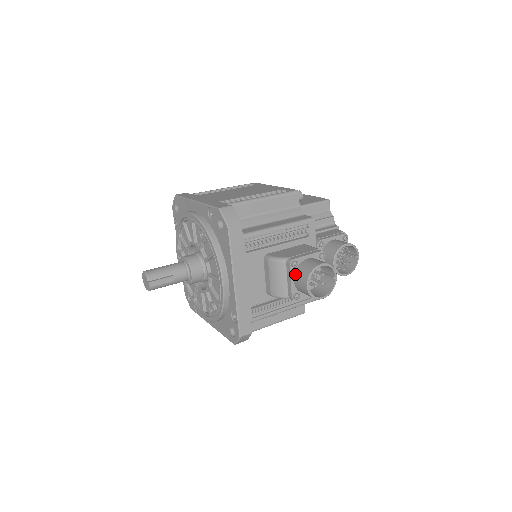
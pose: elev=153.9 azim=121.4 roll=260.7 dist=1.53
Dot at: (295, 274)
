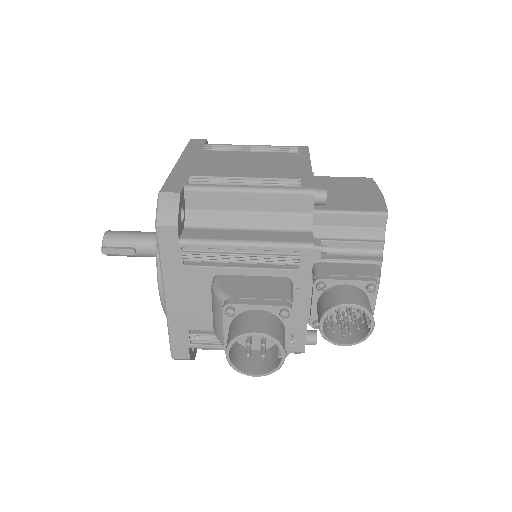
Dot at: (230, 324)
